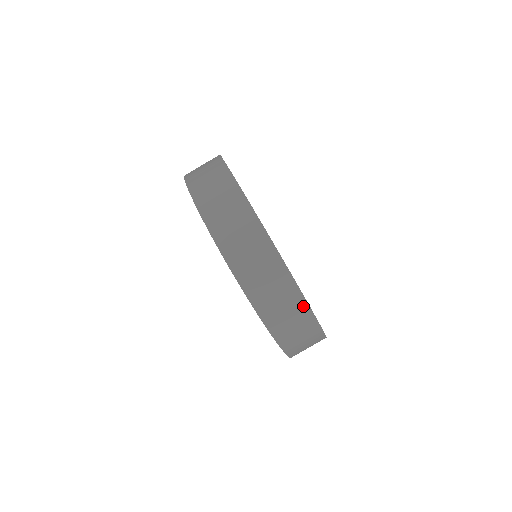
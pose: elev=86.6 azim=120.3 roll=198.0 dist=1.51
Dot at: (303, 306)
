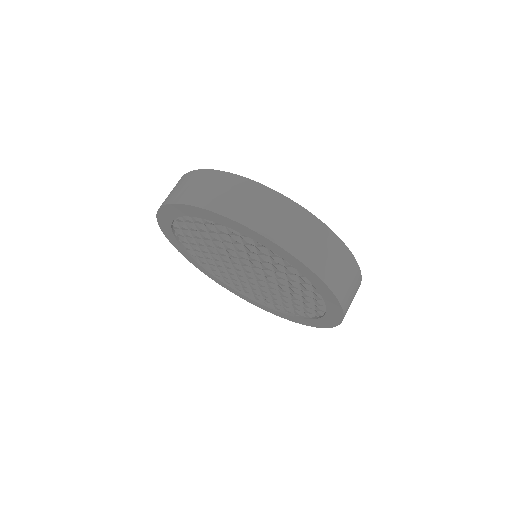
Dot at: (213, 174)
